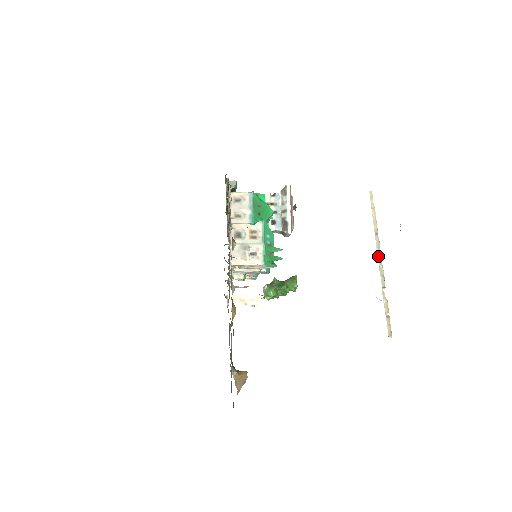
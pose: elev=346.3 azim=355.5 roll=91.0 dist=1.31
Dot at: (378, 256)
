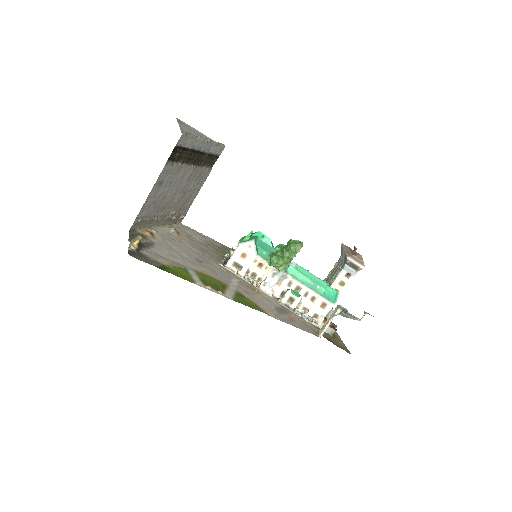
Dot at: (207, 141)
